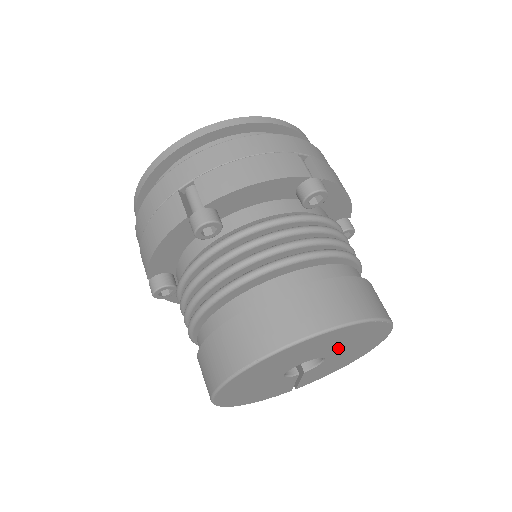
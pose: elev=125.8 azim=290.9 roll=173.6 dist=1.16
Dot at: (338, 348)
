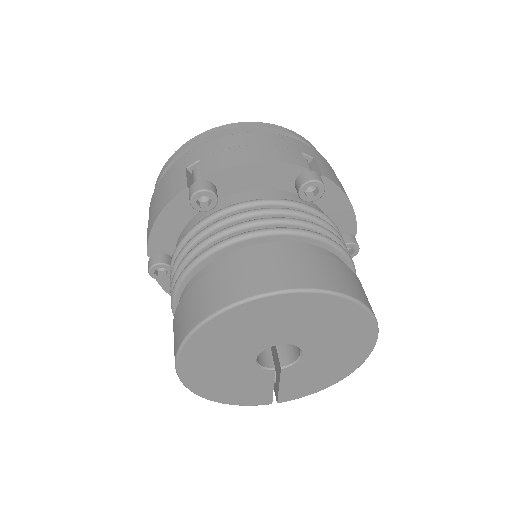
Dot at: (315, 336)
